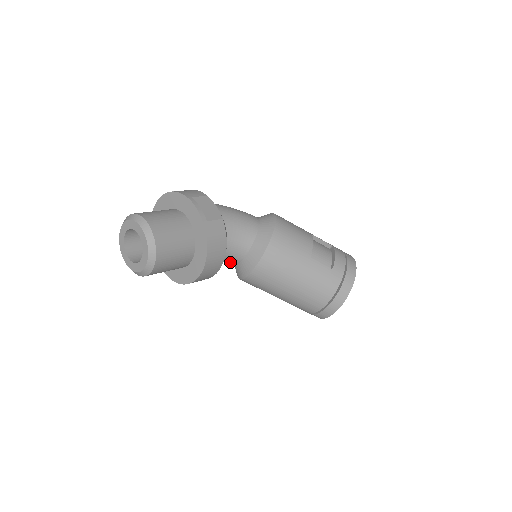
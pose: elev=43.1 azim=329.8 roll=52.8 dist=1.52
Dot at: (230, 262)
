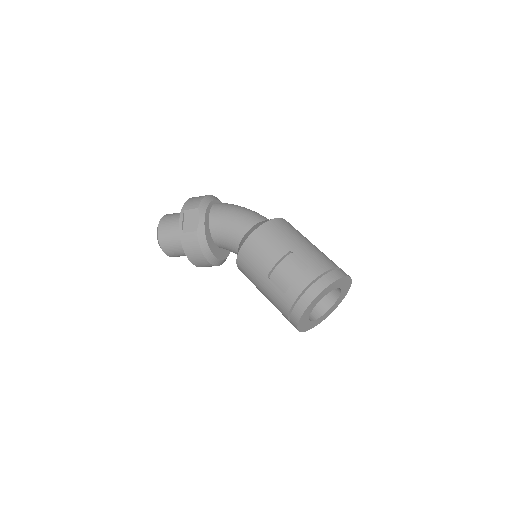
Dot at: occluded
